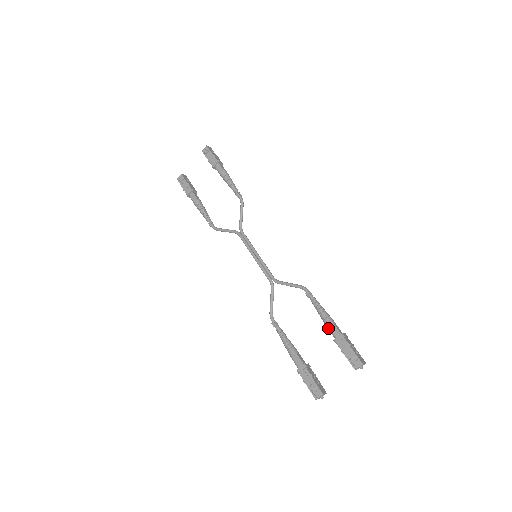
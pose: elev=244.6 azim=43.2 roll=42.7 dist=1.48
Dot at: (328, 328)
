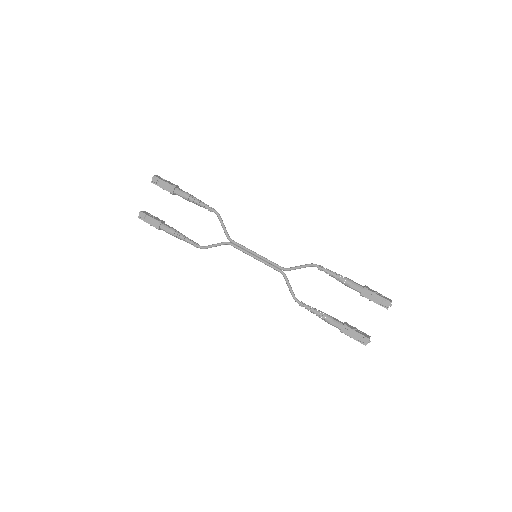
Dot at: (351, 288)
